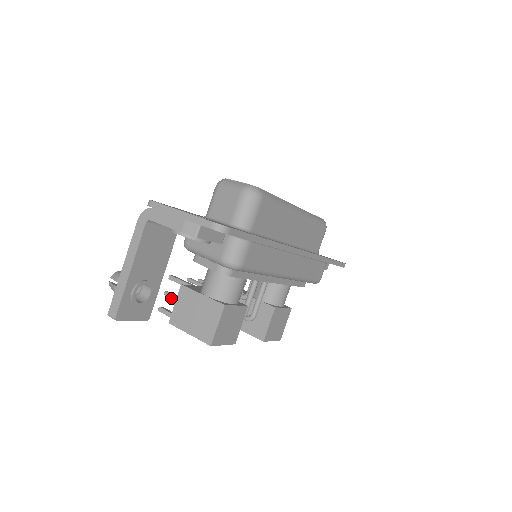
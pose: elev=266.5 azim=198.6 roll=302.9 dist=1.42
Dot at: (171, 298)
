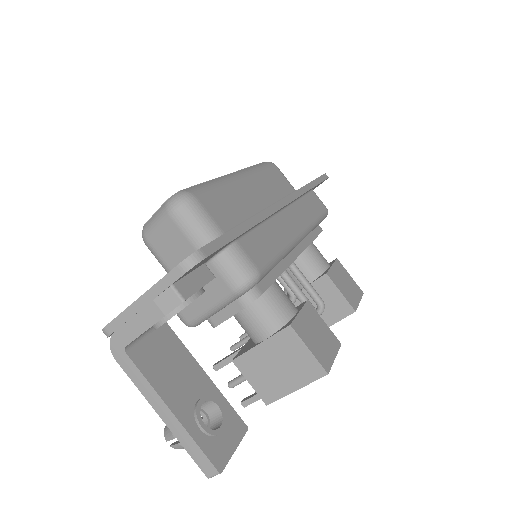
Dot at: (240, 383)
